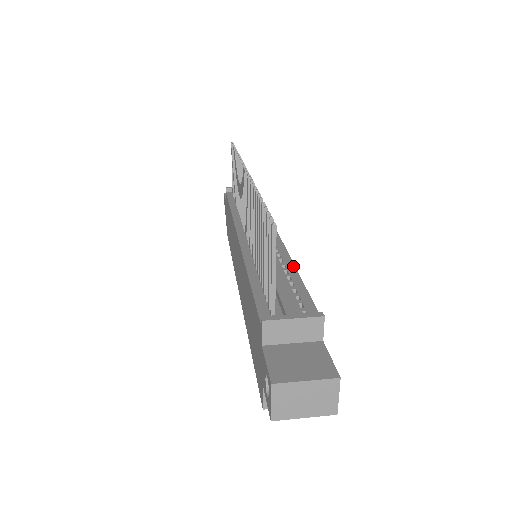
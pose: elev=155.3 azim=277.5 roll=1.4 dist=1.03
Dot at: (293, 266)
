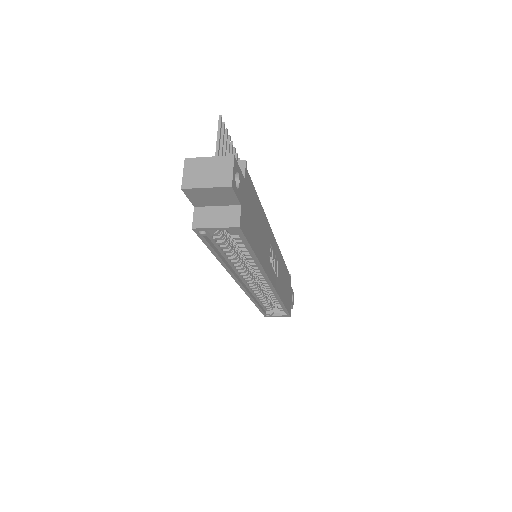
Dot at: (262, 210)
